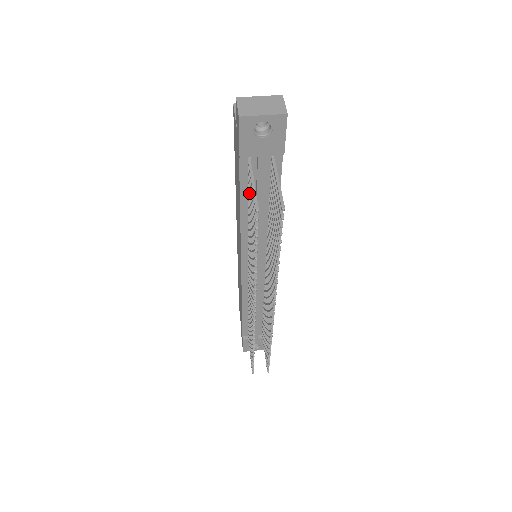
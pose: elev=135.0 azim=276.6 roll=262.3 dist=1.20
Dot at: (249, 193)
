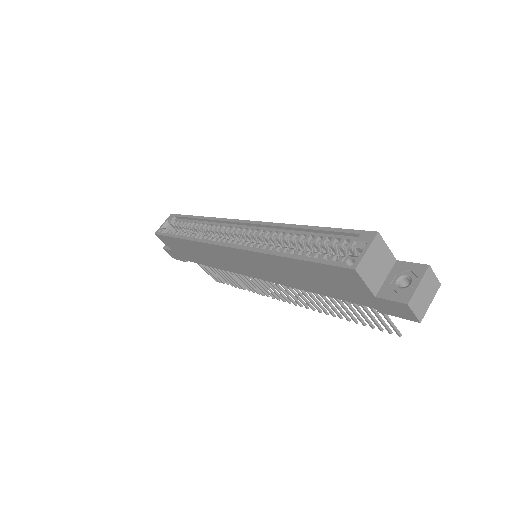
Dot at: occluded
